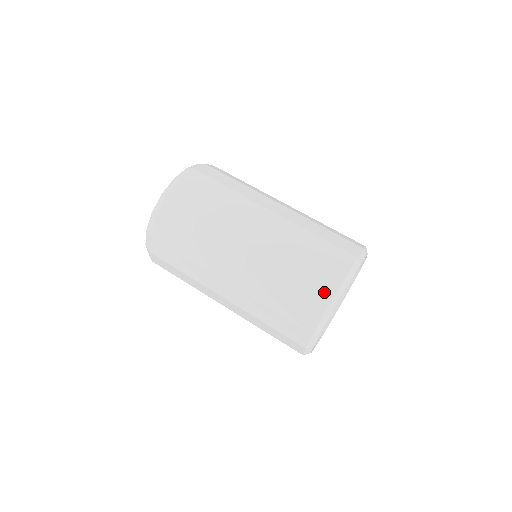
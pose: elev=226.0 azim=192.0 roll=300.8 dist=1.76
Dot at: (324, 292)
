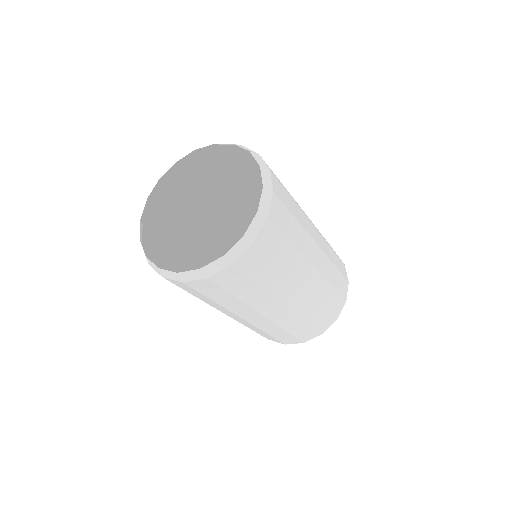
Dot at: (331, 320)
